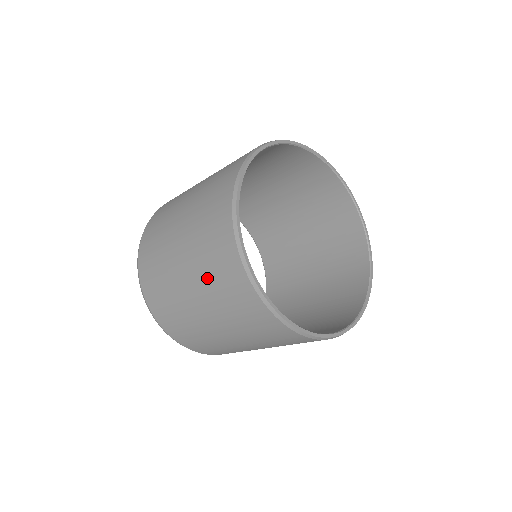
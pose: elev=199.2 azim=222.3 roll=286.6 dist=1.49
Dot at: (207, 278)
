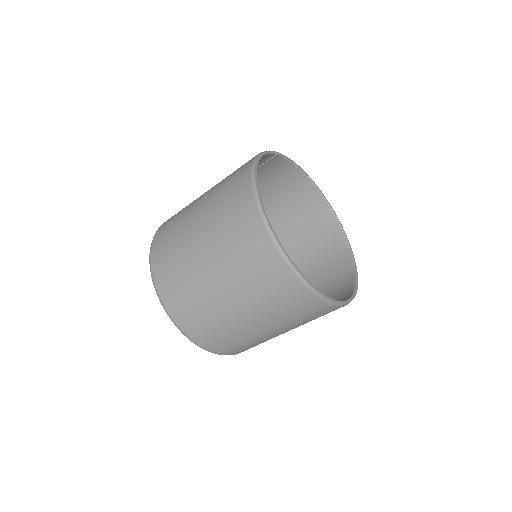
Dot at: (273, 310)
